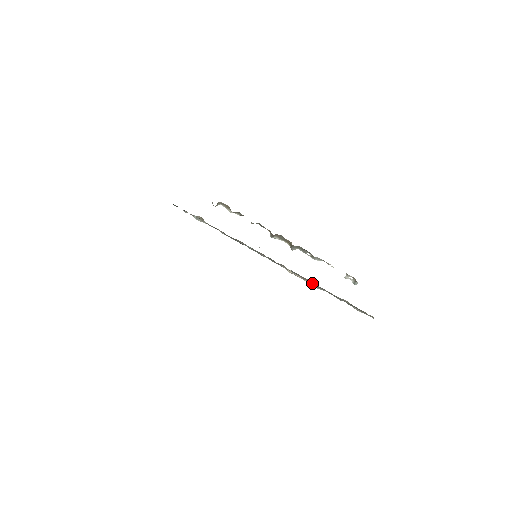
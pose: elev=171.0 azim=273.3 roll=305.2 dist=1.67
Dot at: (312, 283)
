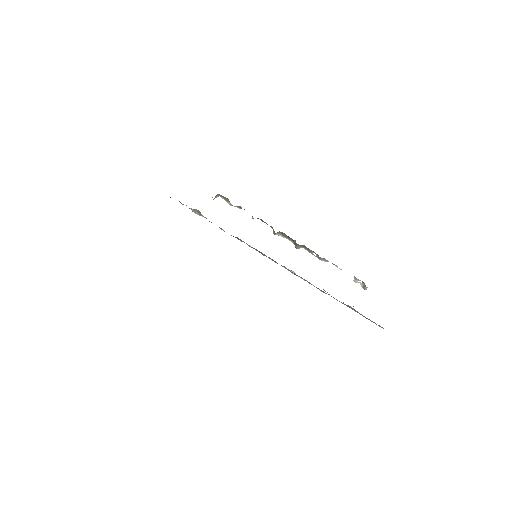
Dot at: (316, 287)
